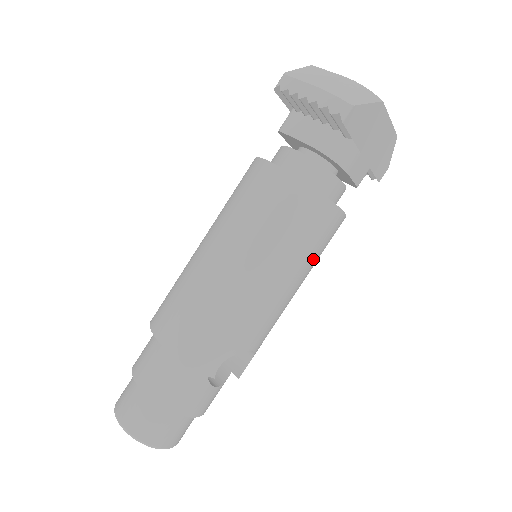
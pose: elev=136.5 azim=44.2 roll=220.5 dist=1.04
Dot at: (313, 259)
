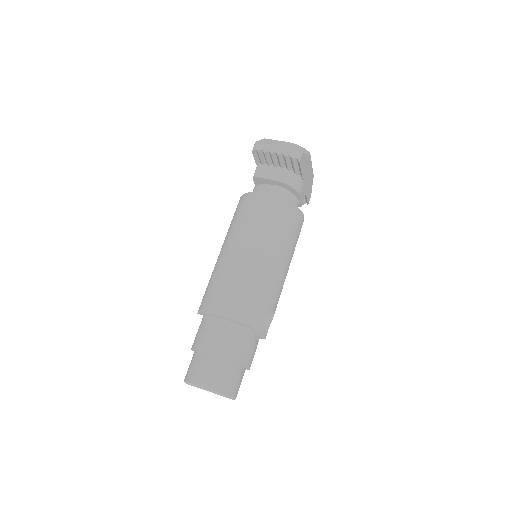
Dot at: occluded
